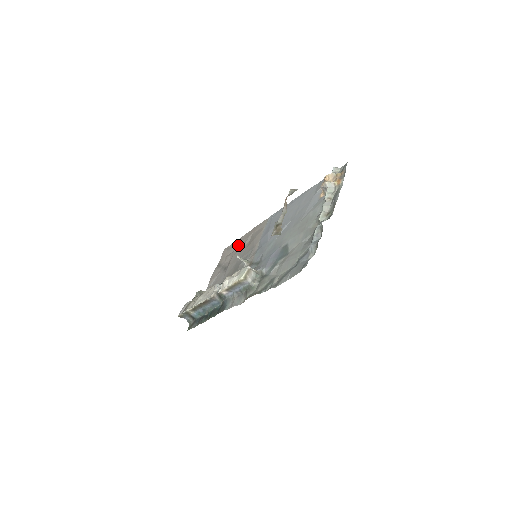
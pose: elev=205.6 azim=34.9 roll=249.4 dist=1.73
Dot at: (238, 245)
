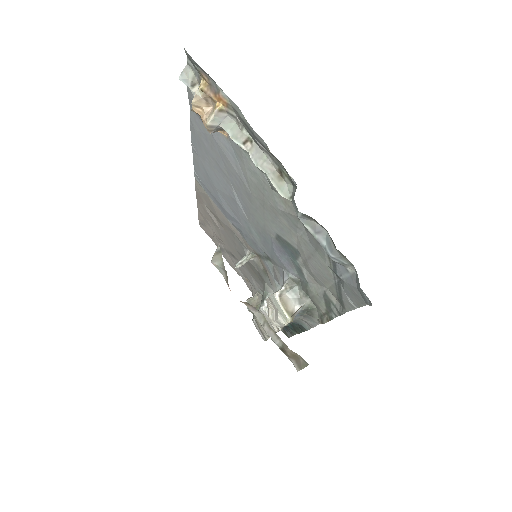
Dot at: occluded
